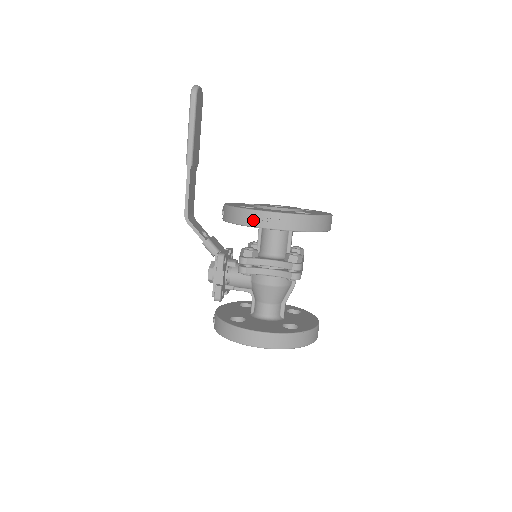
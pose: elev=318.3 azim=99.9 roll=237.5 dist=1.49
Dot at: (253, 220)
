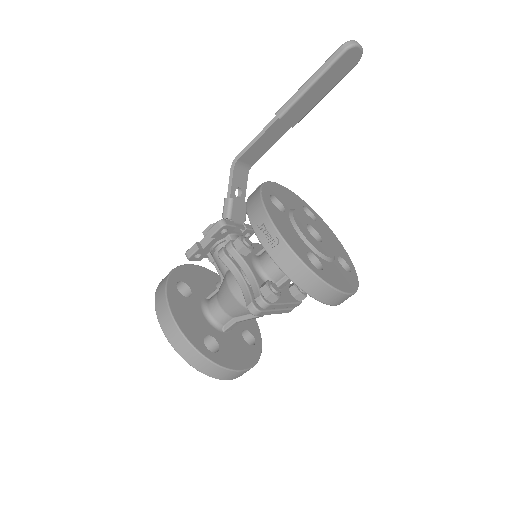
Dot at: (256, 217)
